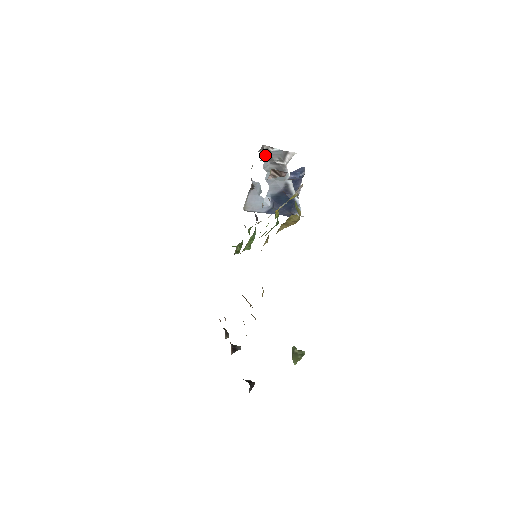
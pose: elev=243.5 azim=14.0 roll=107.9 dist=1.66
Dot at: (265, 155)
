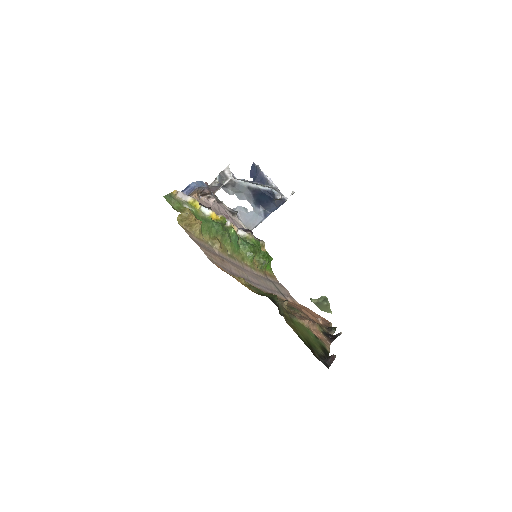
Dot at: (213, 189)
